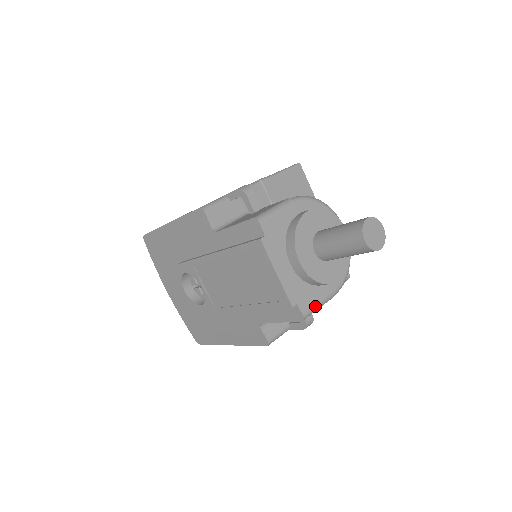
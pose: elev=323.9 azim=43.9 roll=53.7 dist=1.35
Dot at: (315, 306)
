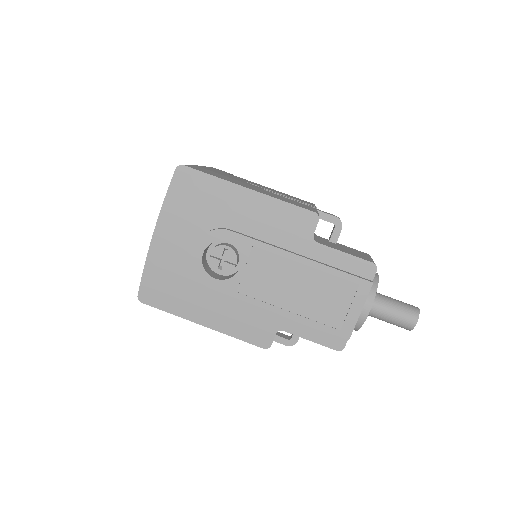
Dot at: occluded
